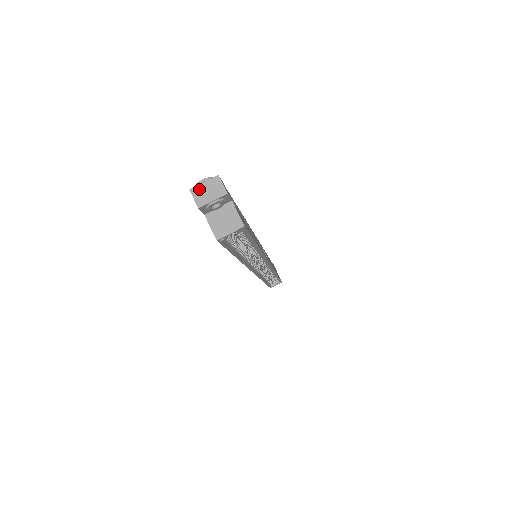
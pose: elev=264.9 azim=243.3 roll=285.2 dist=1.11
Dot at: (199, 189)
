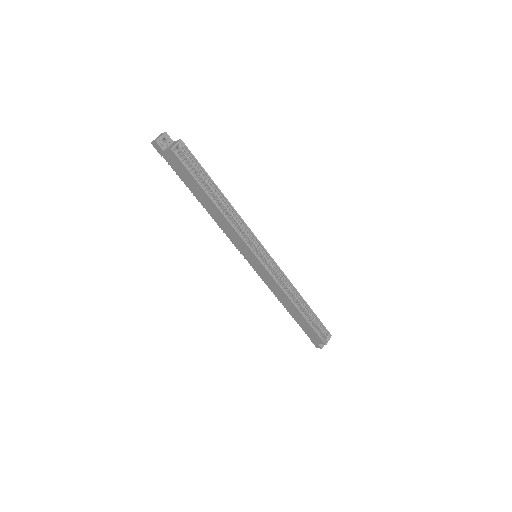
Dot at: (154, 140)
